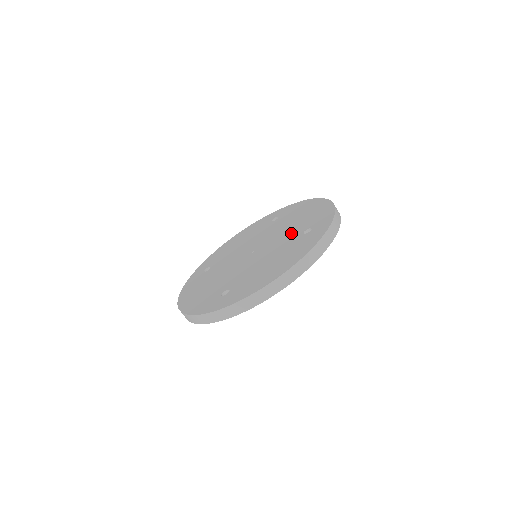
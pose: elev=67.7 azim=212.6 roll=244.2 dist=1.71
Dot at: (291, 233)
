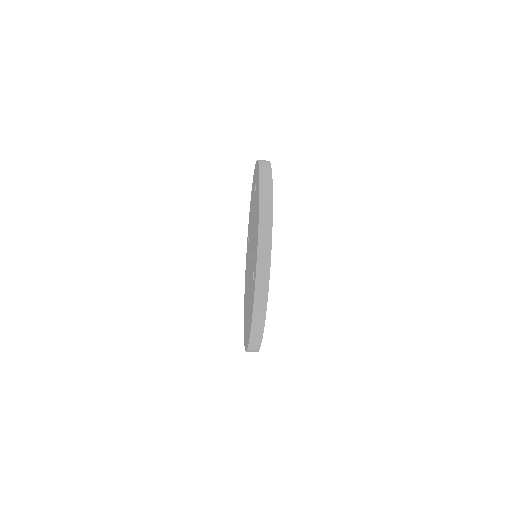
Dot at: occluded
